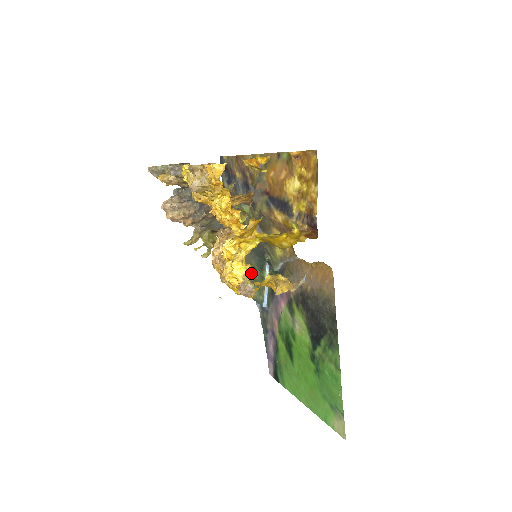
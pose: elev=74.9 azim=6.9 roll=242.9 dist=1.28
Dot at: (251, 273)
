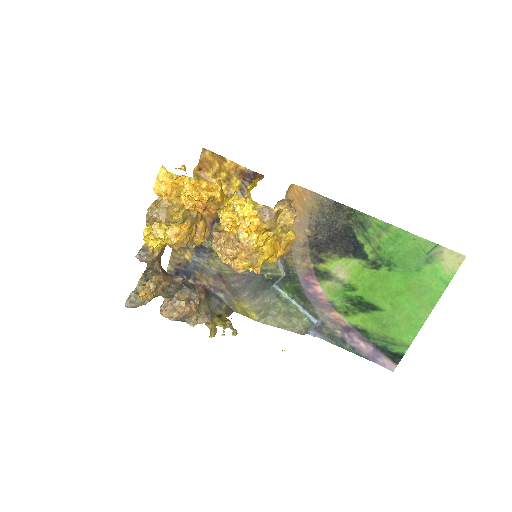
Dot at: (277, 313)
